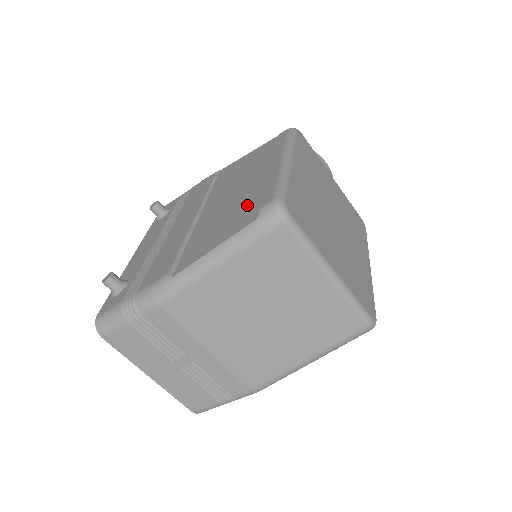
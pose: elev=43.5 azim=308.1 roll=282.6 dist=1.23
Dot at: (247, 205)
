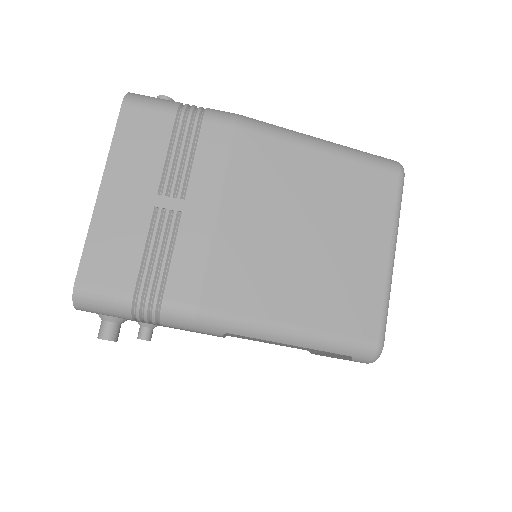
Dot at: occluded
